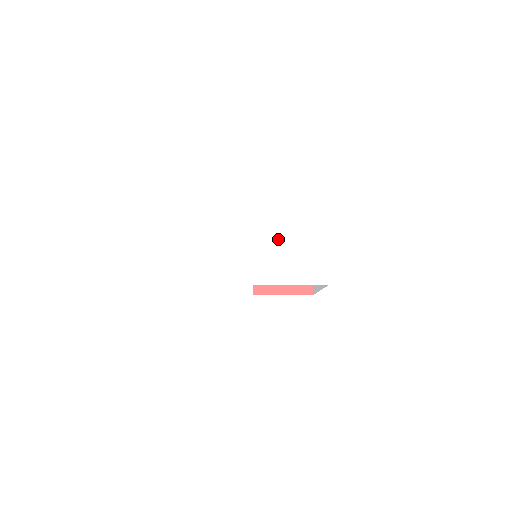
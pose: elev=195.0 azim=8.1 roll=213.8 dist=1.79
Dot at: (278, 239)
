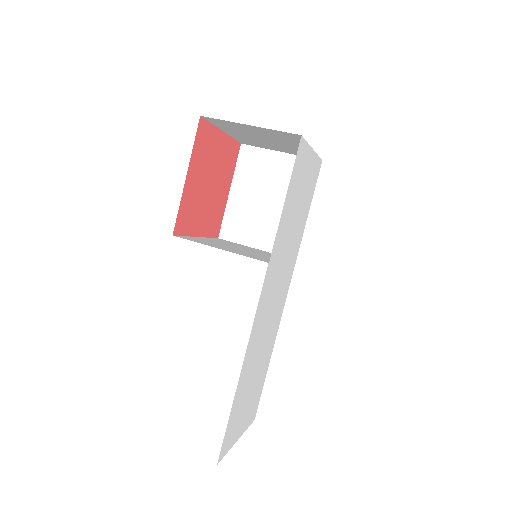
Dot at: (287, 231)
